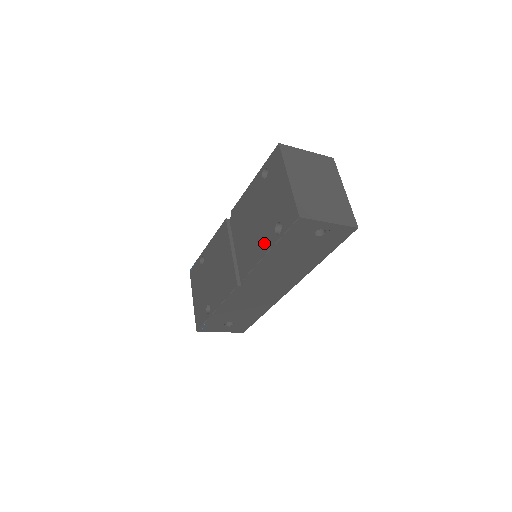
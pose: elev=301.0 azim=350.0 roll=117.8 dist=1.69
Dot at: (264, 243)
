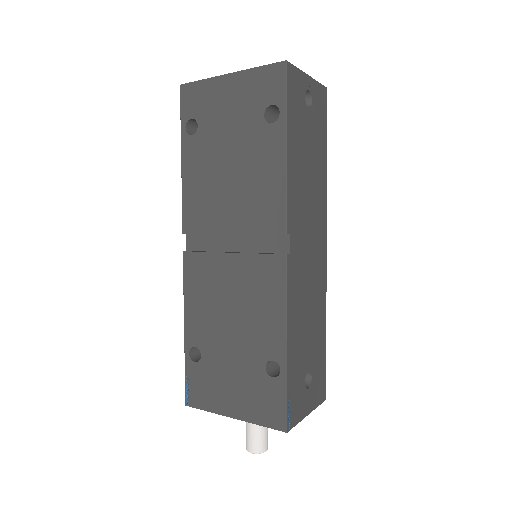
Dot at: (270, 156)
